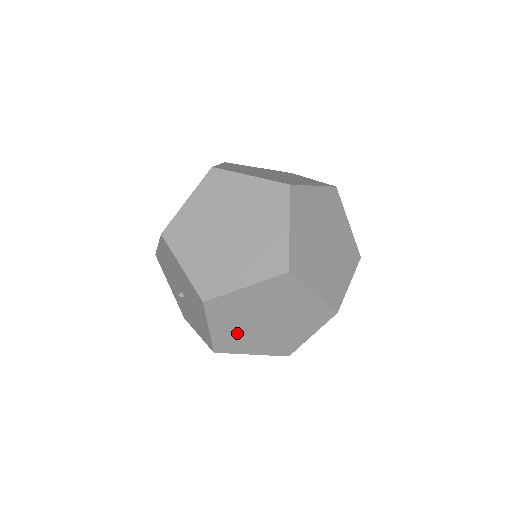
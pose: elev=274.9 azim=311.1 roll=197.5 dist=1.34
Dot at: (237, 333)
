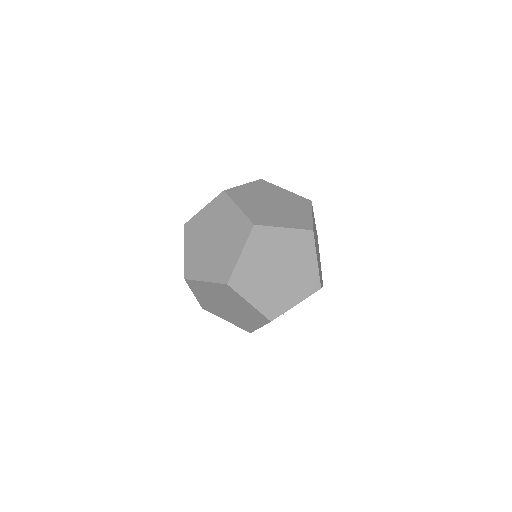
Dot at: (212, 304)
